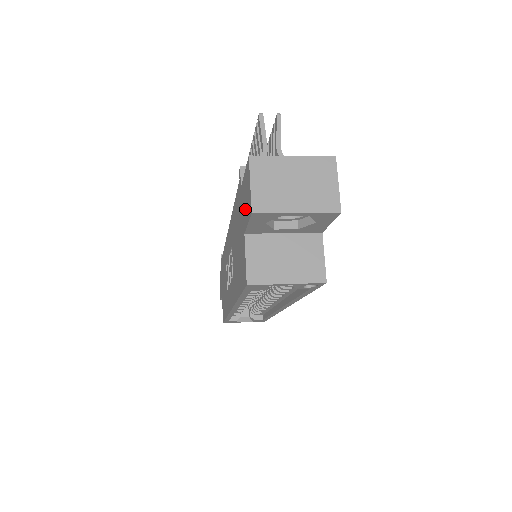
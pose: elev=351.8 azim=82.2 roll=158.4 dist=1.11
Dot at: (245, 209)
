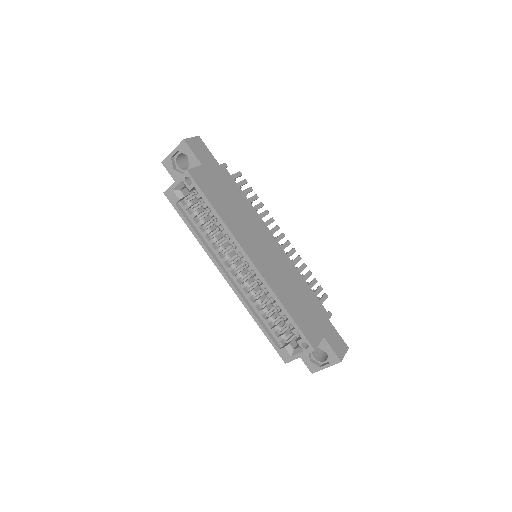
Dot at: occluded
